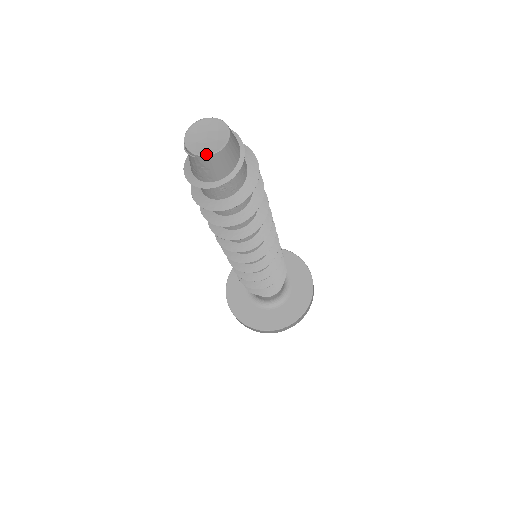
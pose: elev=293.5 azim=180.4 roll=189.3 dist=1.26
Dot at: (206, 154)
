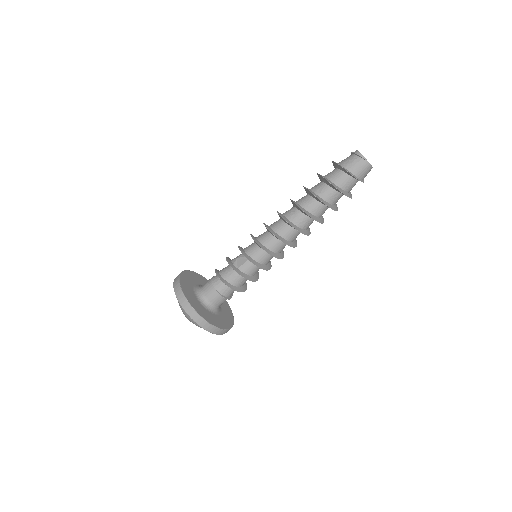
Dot at: occluded
